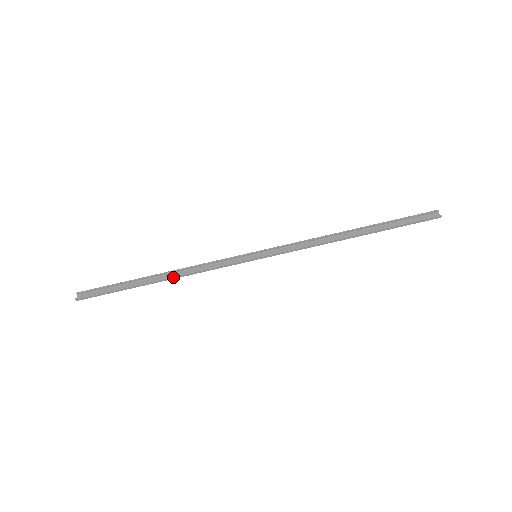
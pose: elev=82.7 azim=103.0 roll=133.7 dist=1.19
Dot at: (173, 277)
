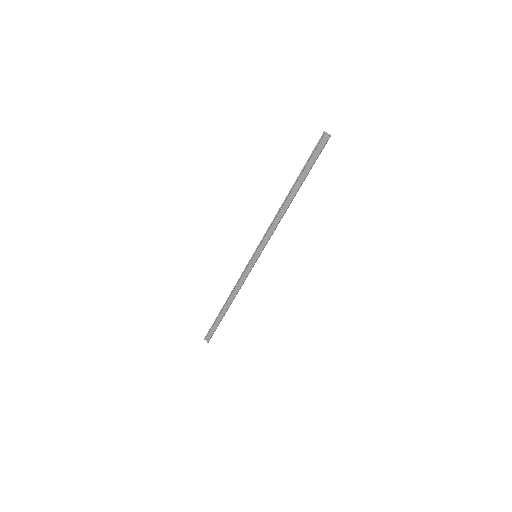
Dot at: (232, 301)
